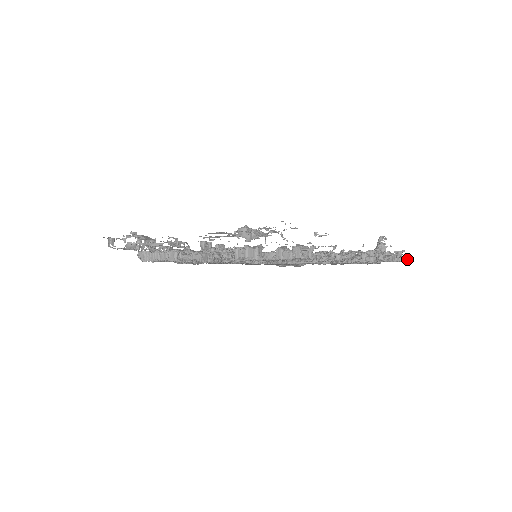
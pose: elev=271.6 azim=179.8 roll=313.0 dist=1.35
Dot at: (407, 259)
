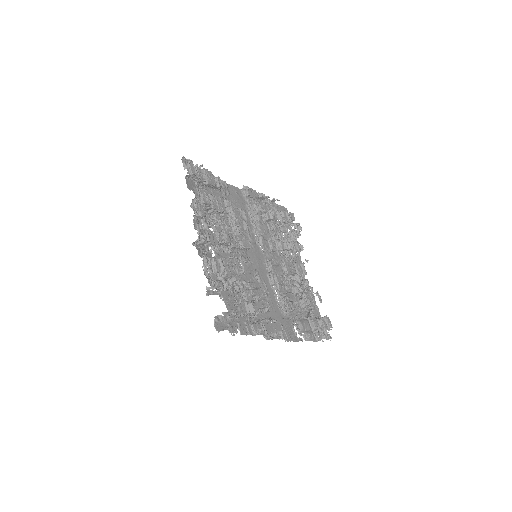
Dot at: occluded
